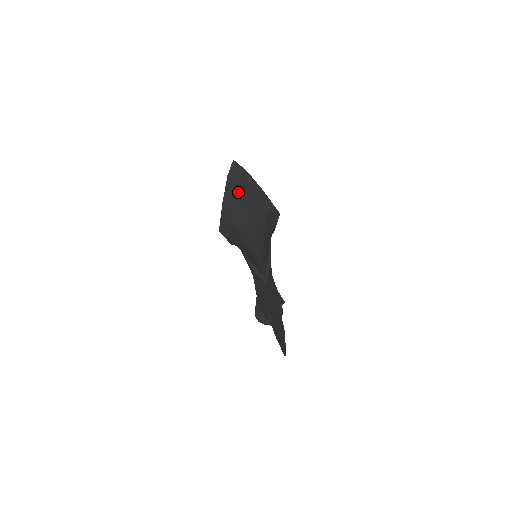
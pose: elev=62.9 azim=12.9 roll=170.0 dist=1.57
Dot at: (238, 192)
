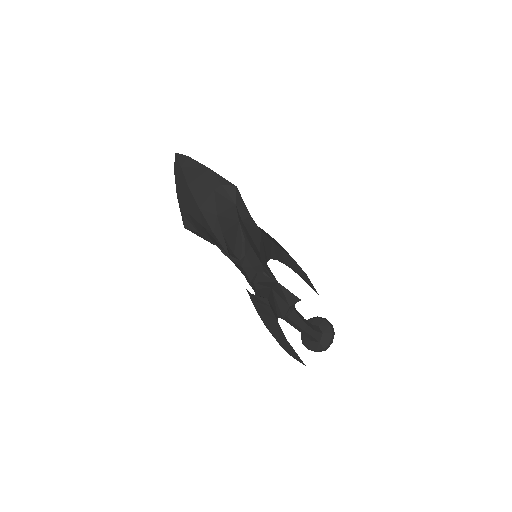
Dot at: (182, 177)
